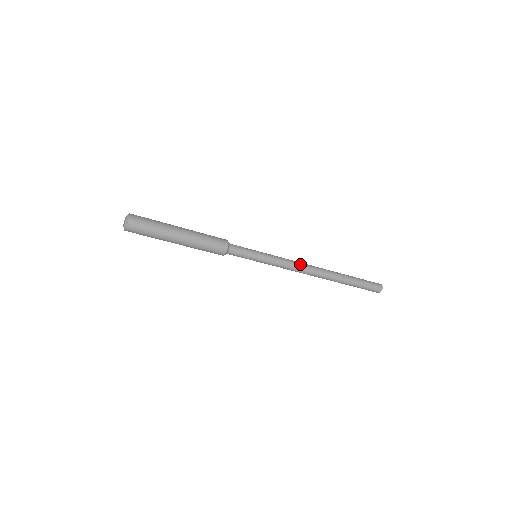
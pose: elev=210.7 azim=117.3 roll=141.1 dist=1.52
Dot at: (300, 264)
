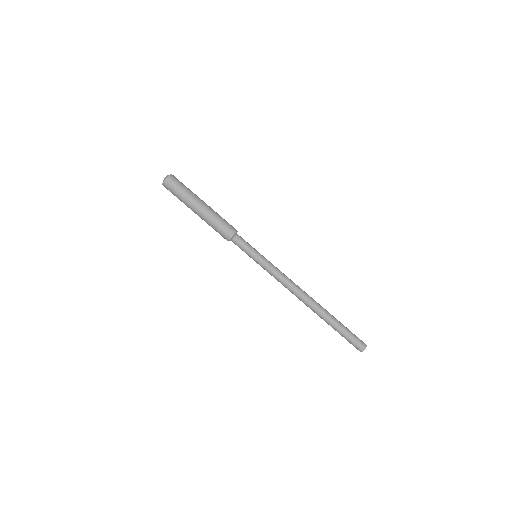
Dot at: occluded
